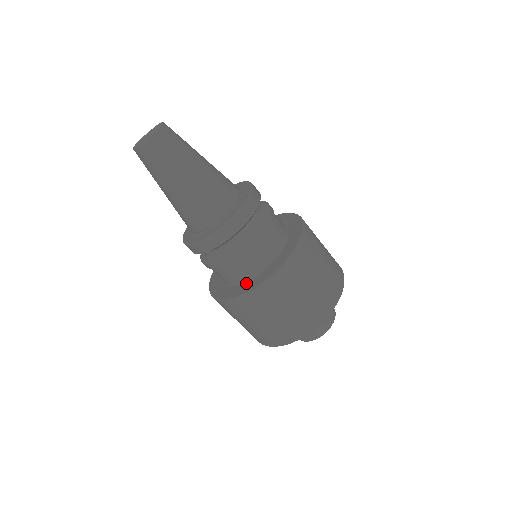
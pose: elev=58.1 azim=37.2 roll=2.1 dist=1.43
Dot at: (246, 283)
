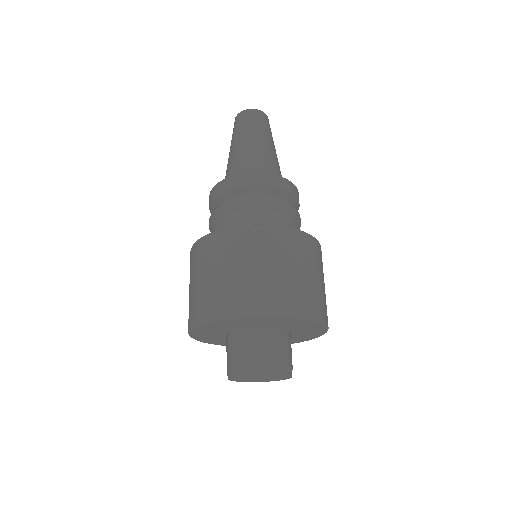
Dot at: occluded
